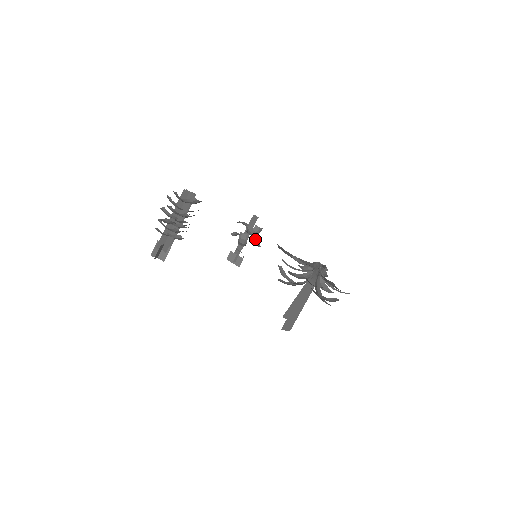
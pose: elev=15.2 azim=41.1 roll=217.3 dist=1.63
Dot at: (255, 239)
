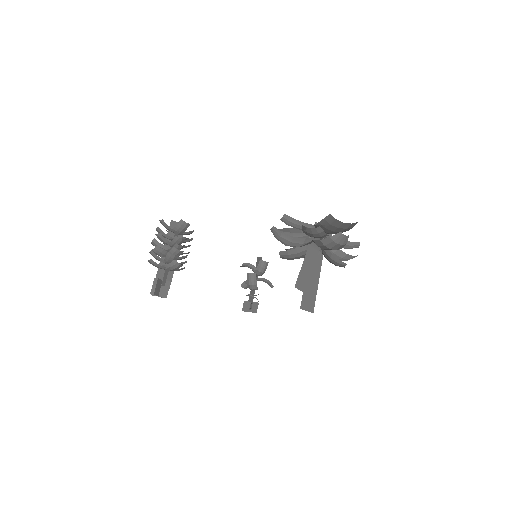
Dot at: (265, 279)
